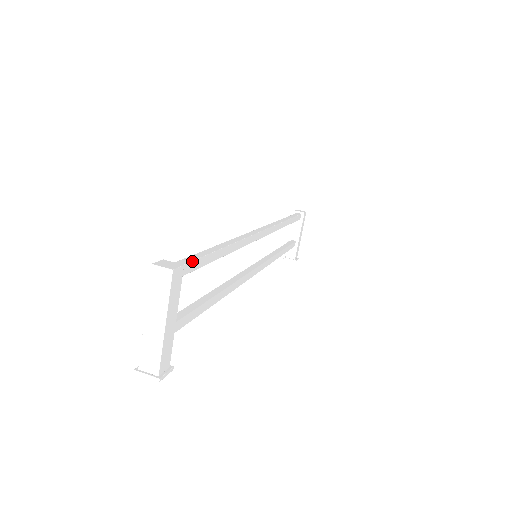
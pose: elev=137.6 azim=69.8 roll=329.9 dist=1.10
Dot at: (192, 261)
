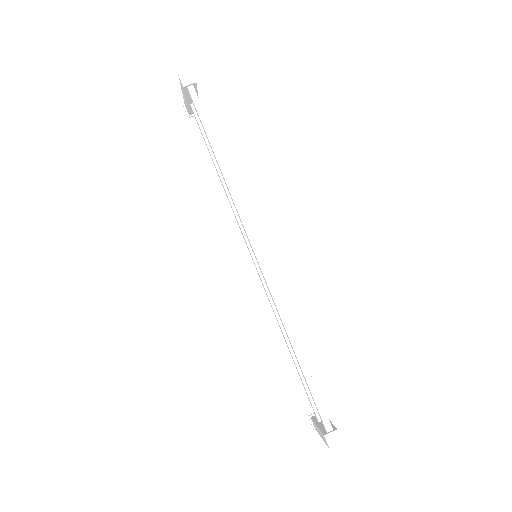
Dot at: occluded
